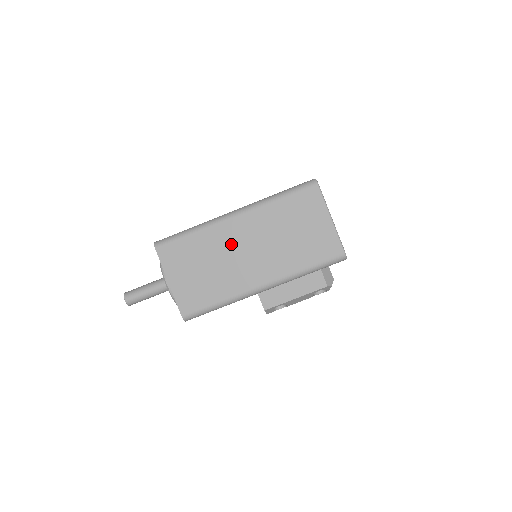
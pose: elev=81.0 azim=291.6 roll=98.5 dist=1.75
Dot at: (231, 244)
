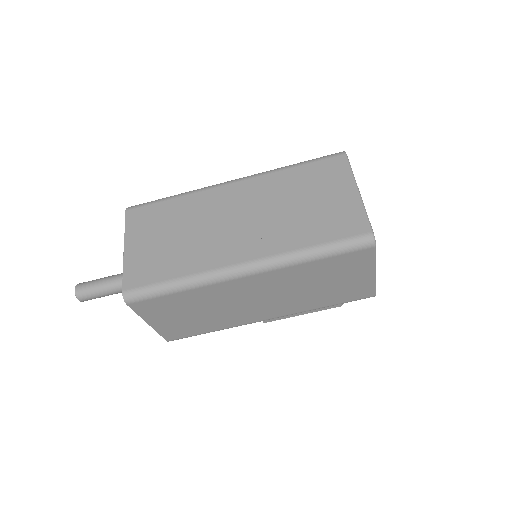
Dot at: (236, 297)
